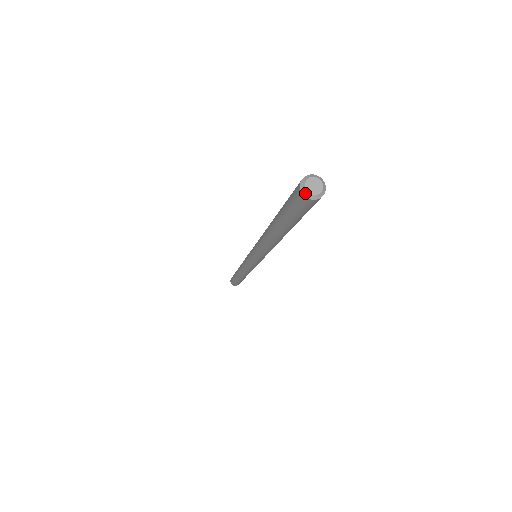
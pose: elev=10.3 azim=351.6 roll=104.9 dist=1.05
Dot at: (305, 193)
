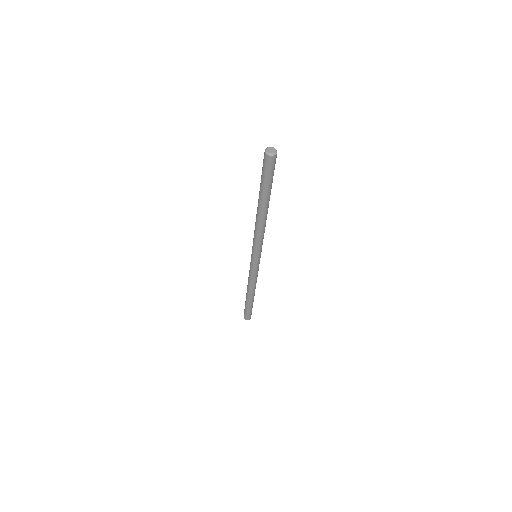
Dot at: (267, 152)
